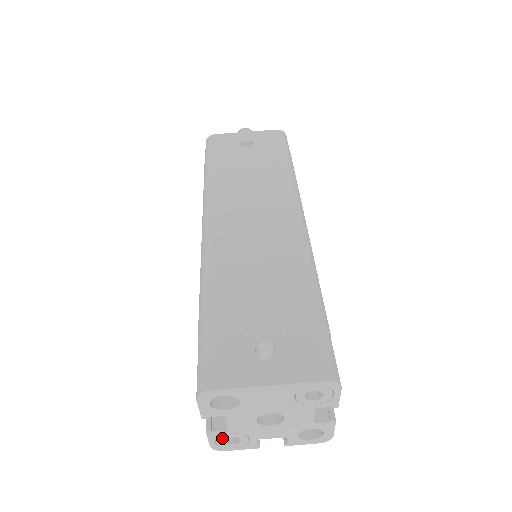
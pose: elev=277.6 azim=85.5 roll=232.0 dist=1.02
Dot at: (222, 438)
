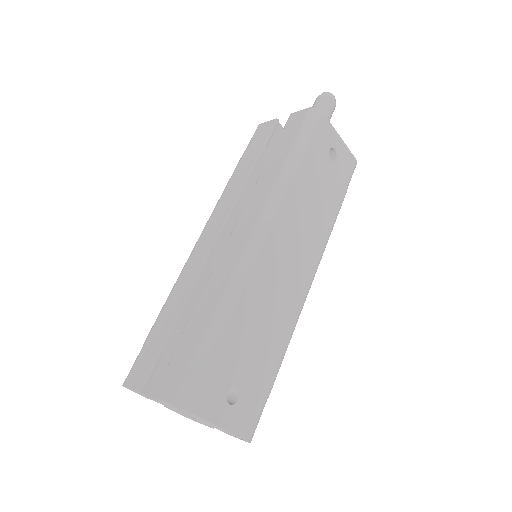
Dot at: (140, 393)
